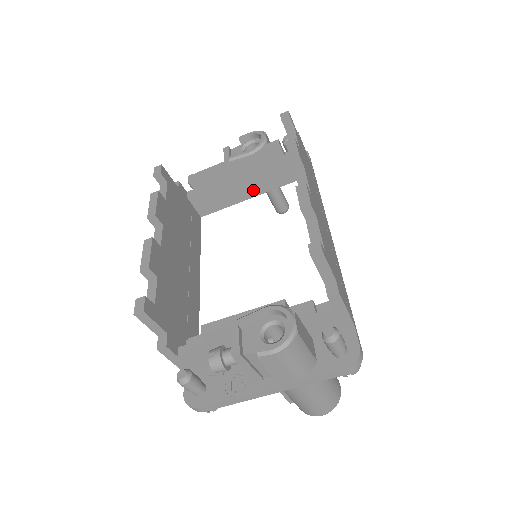
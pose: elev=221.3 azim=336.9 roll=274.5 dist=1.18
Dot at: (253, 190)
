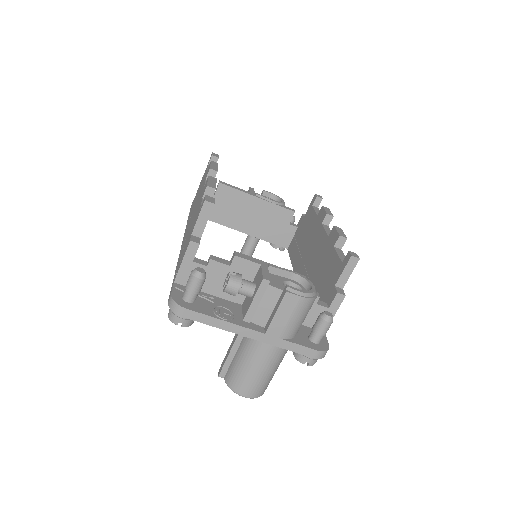
Dot at: (249, 228)
